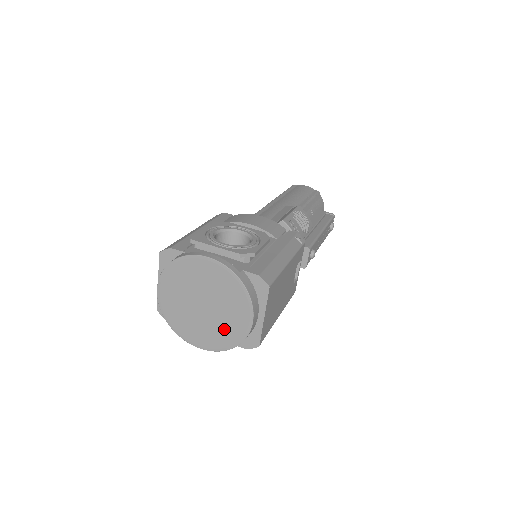
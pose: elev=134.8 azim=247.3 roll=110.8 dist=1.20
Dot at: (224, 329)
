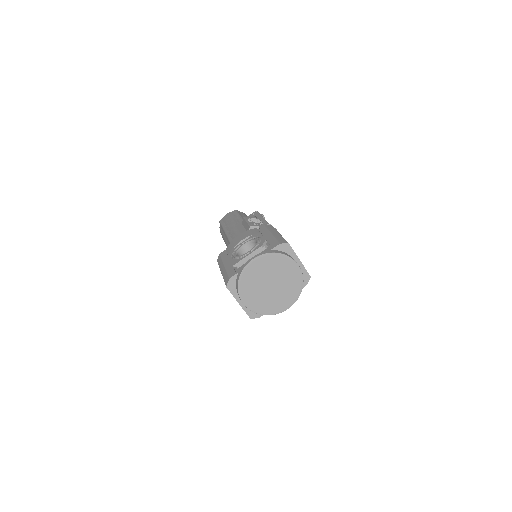
Dot at: (290, 285)
